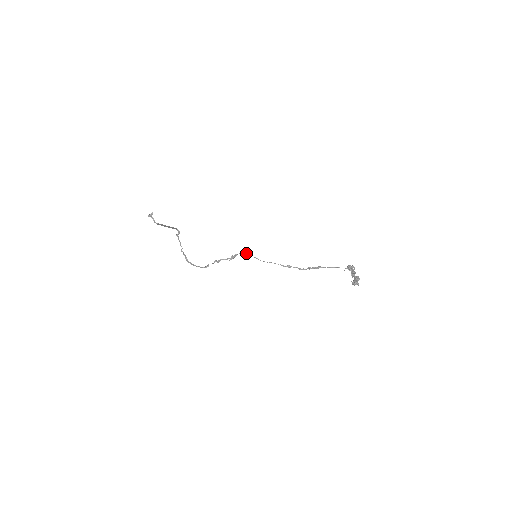
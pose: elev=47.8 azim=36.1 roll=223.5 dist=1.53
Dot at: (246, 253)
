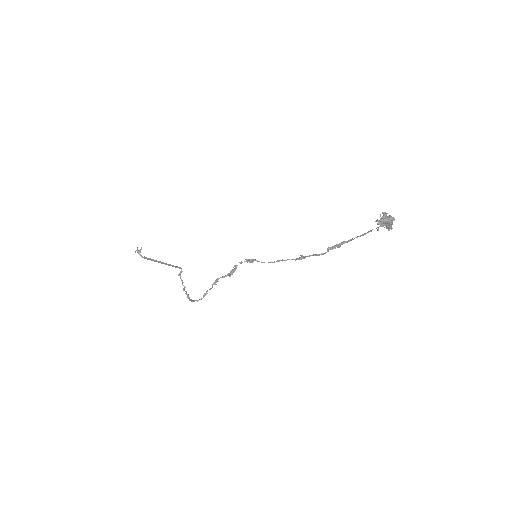
Dot at: (247, 259)
